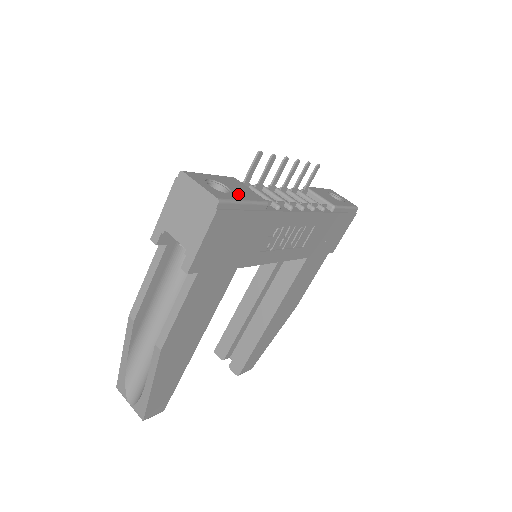
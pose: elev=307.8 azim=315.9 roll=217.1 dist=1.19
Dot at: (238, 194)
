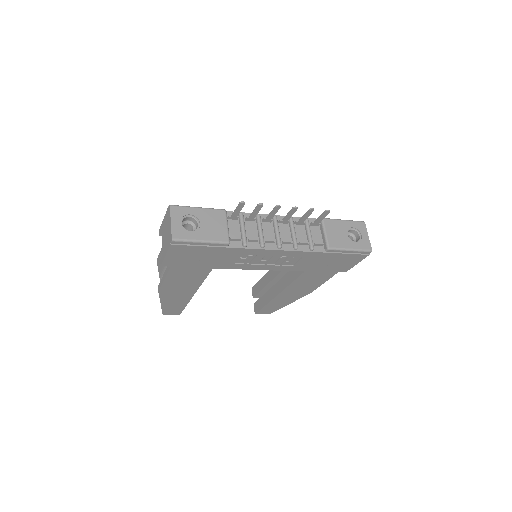
Dot at: (202, 233)
